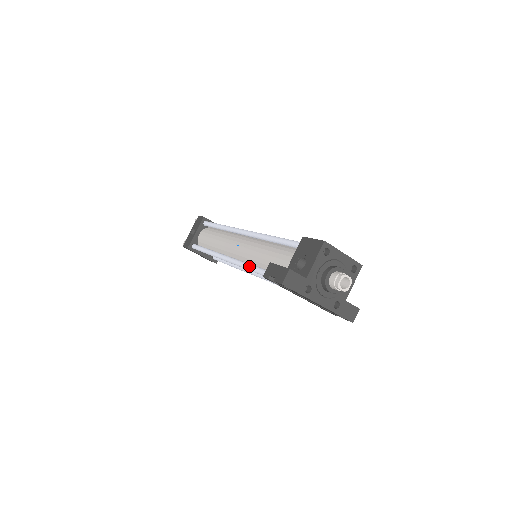
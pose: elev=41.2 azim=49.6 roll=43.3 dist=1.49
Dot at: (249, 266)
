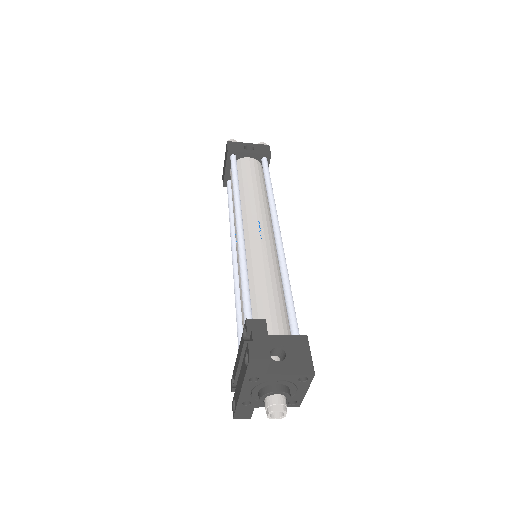
Dot at: (245, 267)
